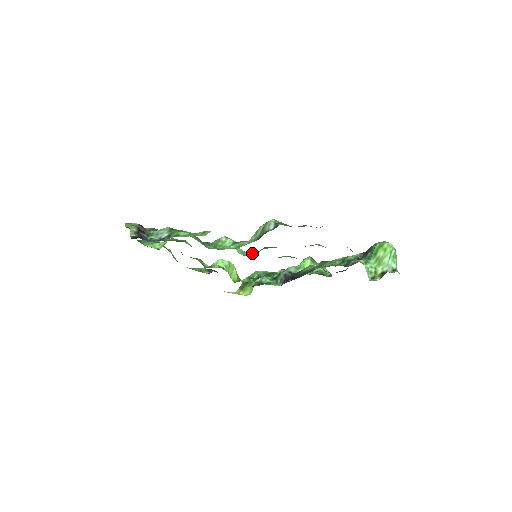
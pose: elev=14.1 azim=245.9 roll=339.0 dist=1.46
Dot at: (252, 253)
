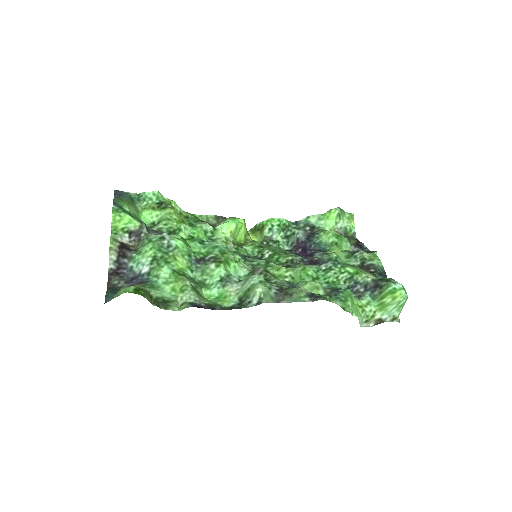
Dot at: (245, 272)
